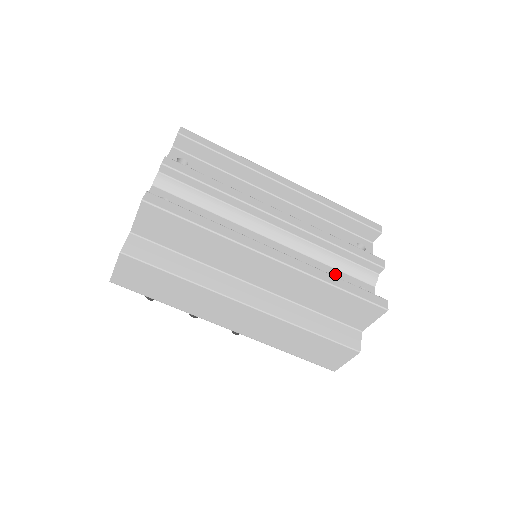
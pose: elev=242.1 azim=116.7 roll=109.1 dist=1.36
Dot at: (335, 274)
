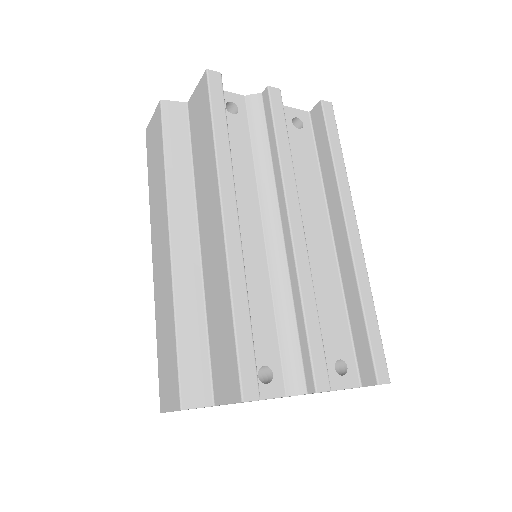
Dot at: (268, 326)
